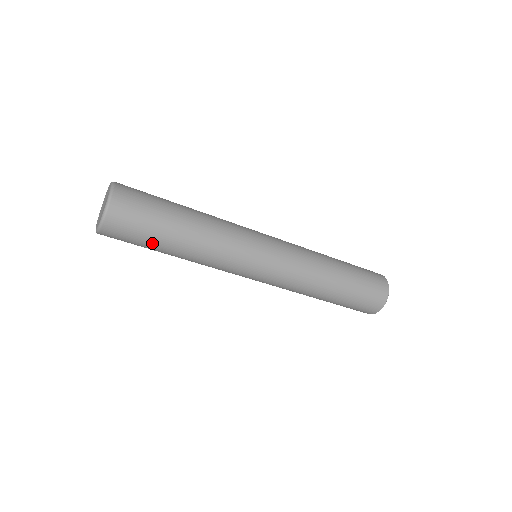
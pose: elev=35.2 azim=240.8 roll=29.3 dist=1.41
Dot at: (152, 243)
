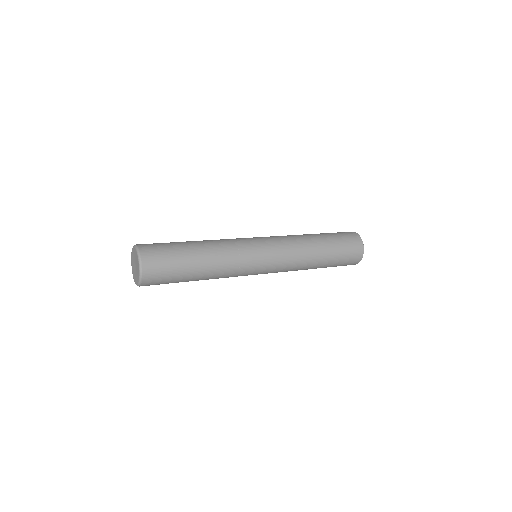
Dot at: occluded
